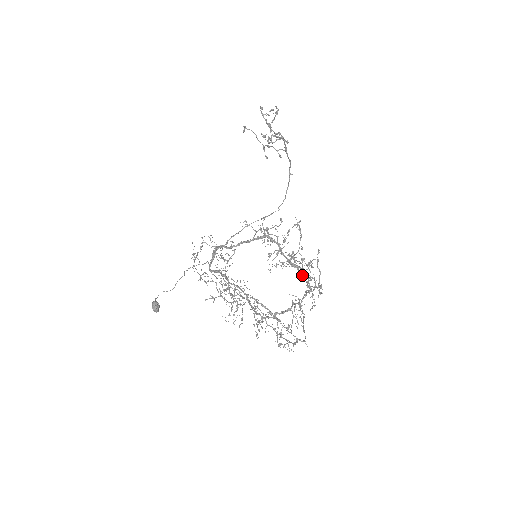
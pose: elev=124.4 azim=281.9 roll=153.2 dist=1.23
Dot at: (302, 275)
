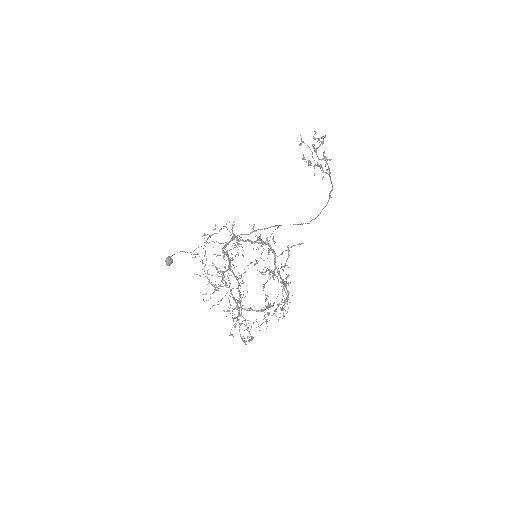
Dot at: occluded
